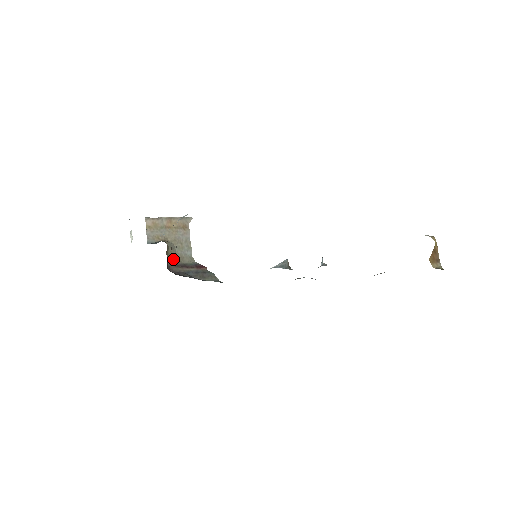
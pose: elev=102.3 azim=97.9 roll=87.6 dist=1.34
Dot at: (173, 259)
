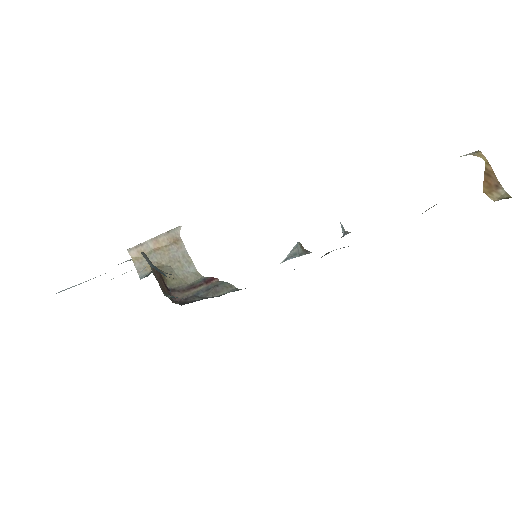
Dot at: (176, 284)
